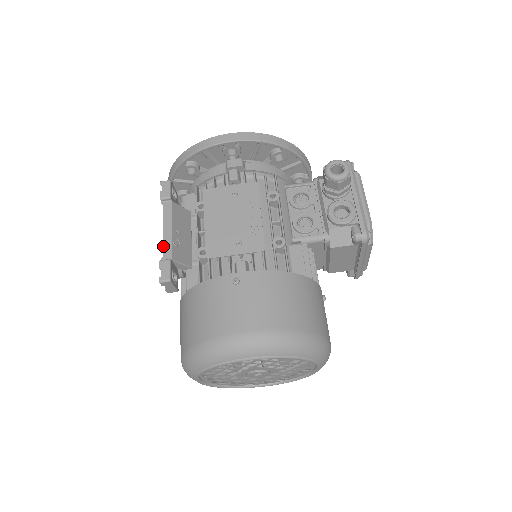
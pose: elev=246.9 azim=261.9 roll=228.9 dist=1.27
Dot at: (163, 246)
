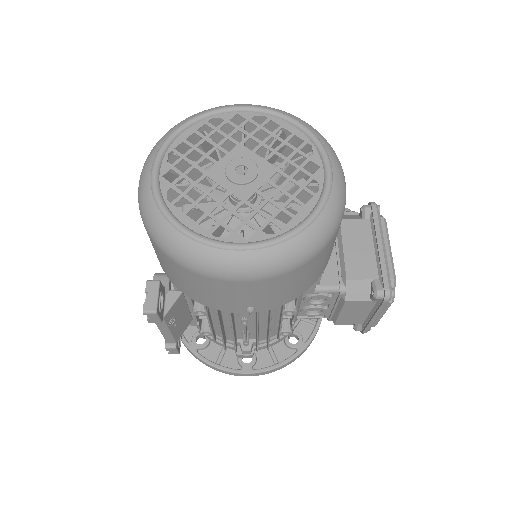
Dot at: occluded
